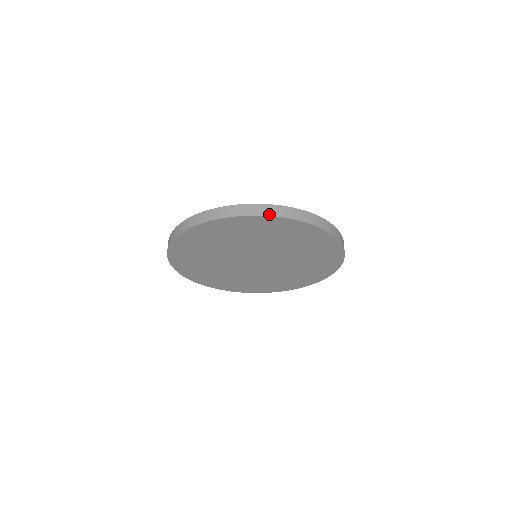
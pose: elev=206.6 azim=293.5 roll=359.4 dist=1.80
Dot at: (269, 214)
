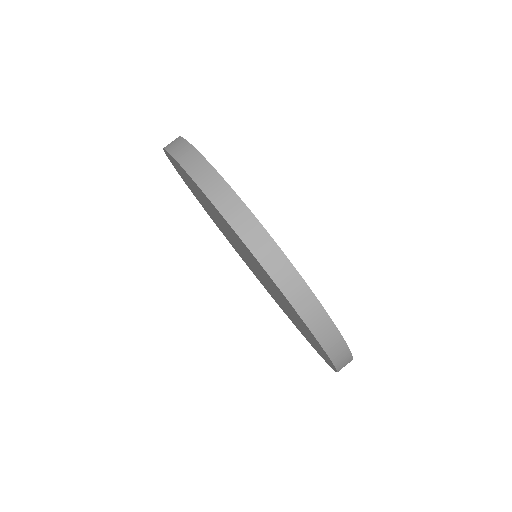
Dot at: (310, 324)
